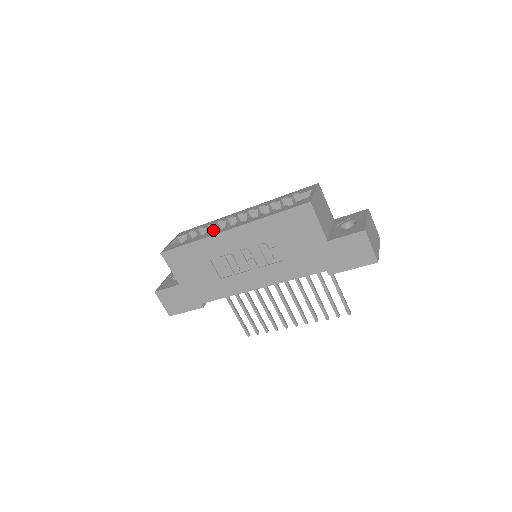
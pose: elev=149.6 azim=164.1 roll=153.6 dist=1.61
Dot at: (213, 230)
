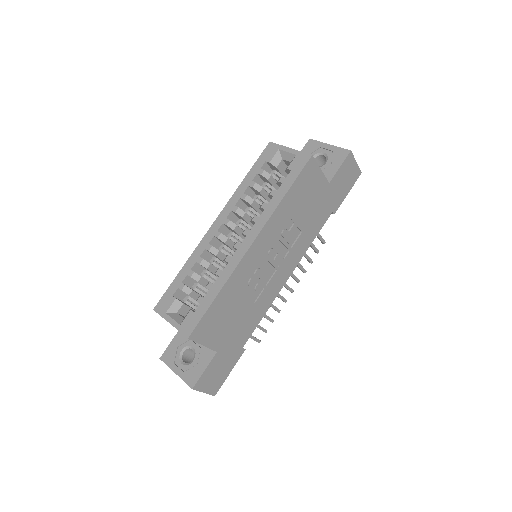
Dot at: (207, 267)
